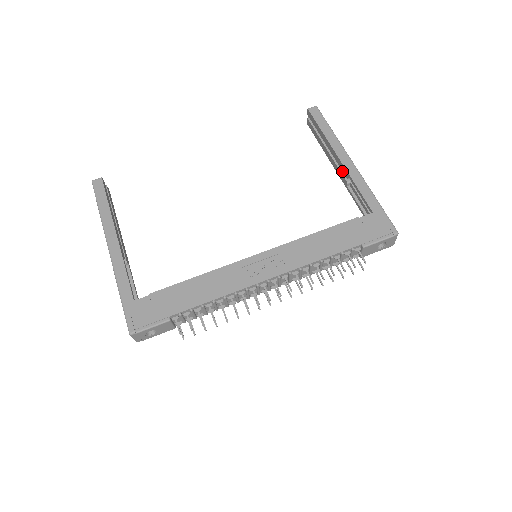
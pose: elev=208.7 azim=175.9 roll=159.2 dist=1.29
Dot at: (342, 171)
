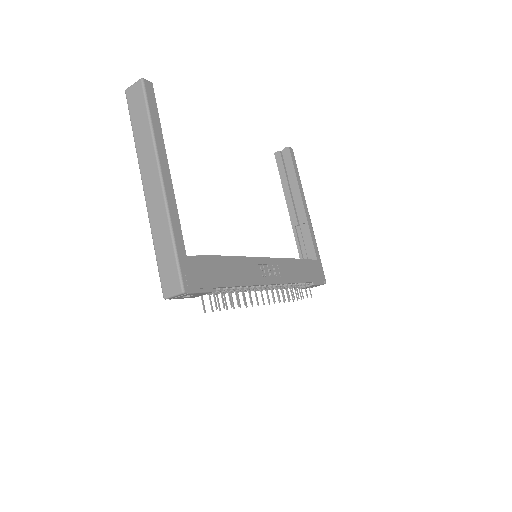
Dot at: (296, 213)
